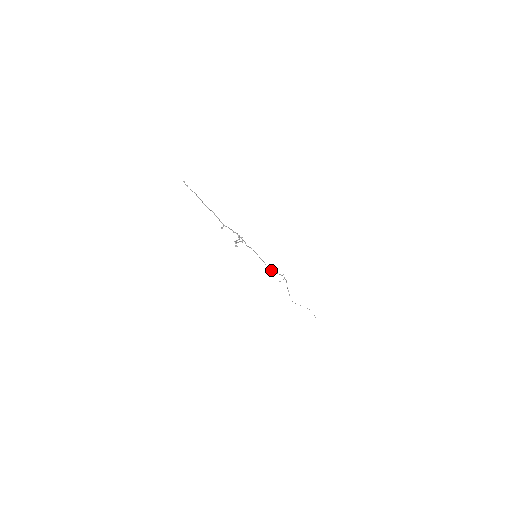
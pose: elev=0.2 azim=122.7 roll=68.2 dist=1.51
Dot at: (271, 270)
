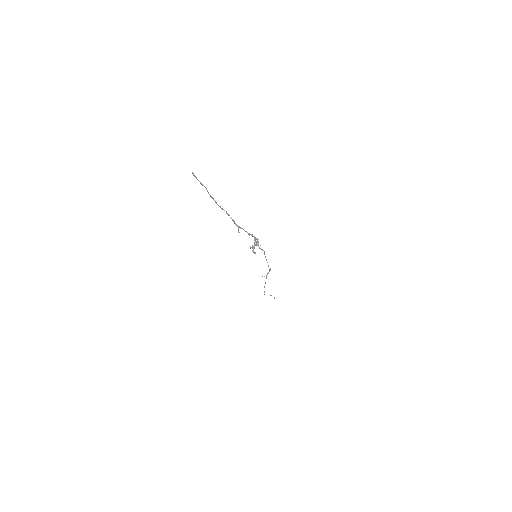
Dot at: (269, 269)
